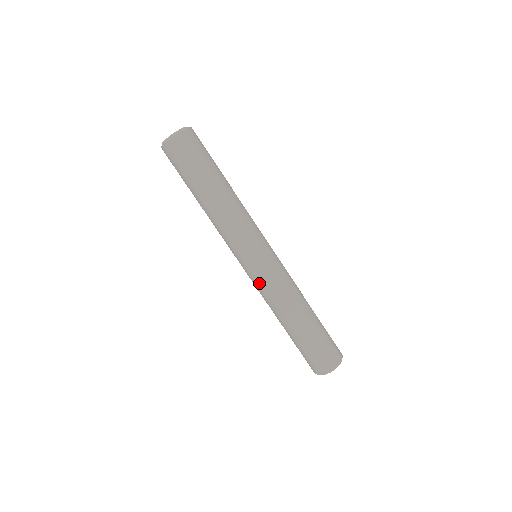
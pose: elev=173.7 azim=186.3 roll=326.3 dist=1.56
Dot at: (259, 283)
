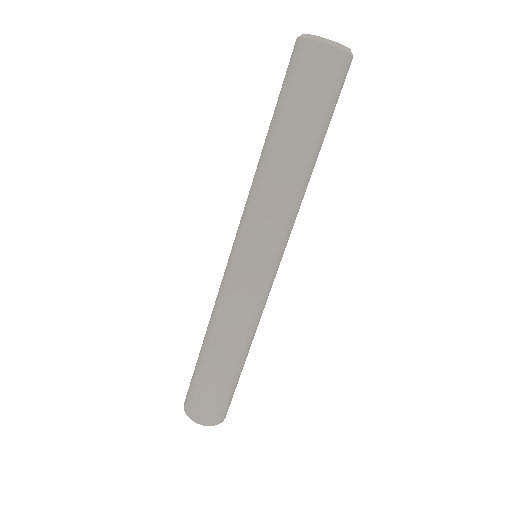
Dot at: (223, 276)
